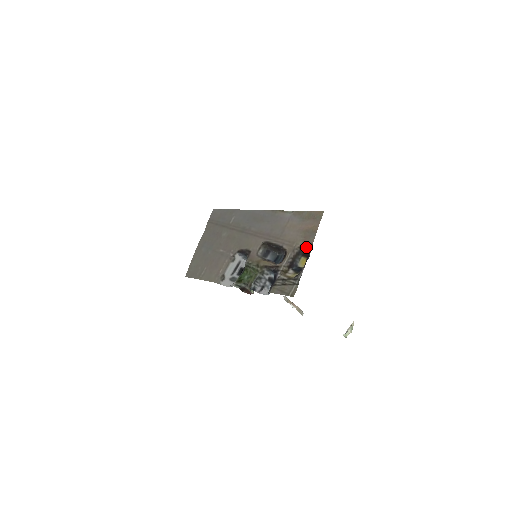
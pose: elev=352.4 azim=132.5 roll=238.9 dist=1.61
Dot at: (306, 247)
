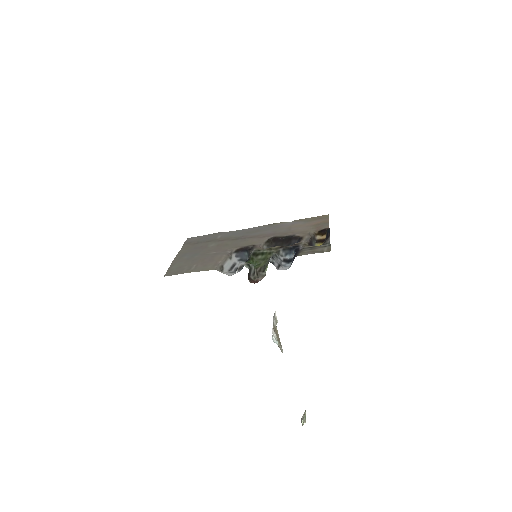
Dot at: (318, 236)
